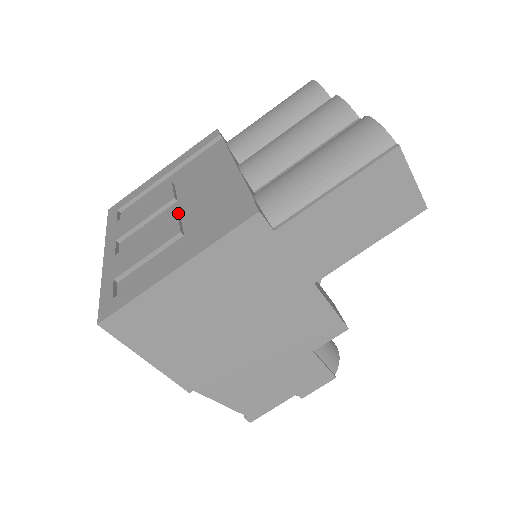
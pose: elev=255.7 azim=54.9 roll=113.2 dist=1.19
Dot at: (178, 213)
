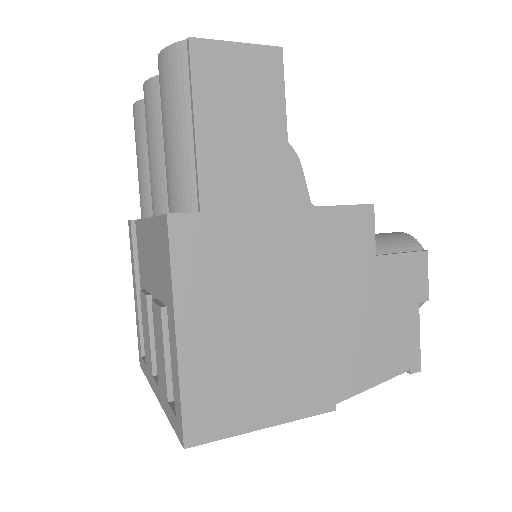
Dot at: (154, 300)
